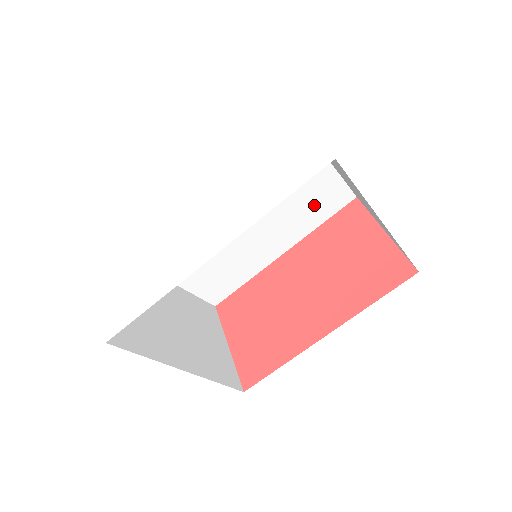
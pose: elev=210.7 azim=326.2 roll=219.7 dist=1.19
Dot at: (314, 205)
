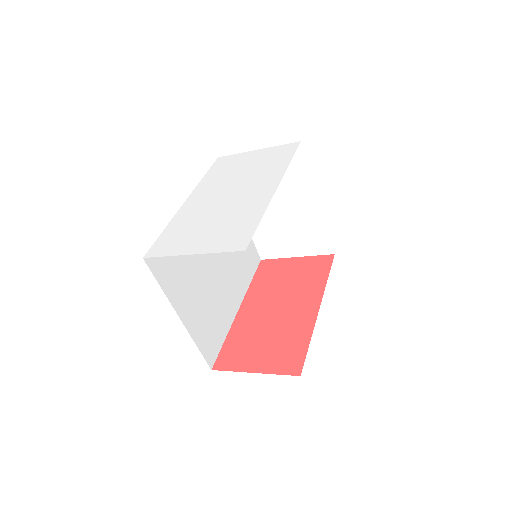
Dot at: (246, 261)
